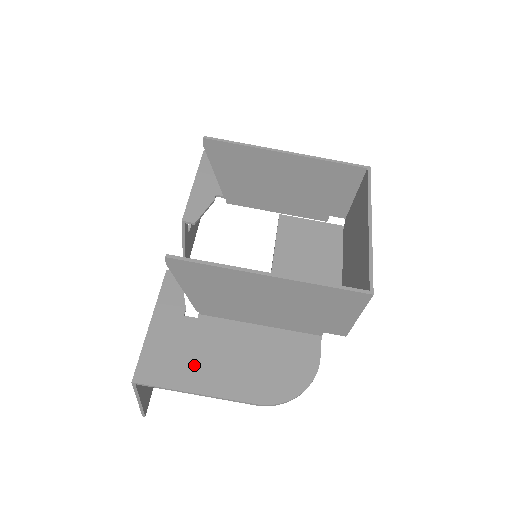
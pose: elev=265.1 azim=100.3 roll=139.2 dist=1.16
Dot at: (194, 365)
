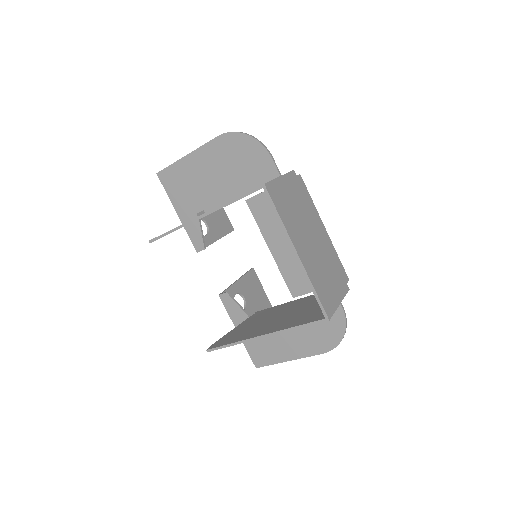
Dot at: (276, 347)
